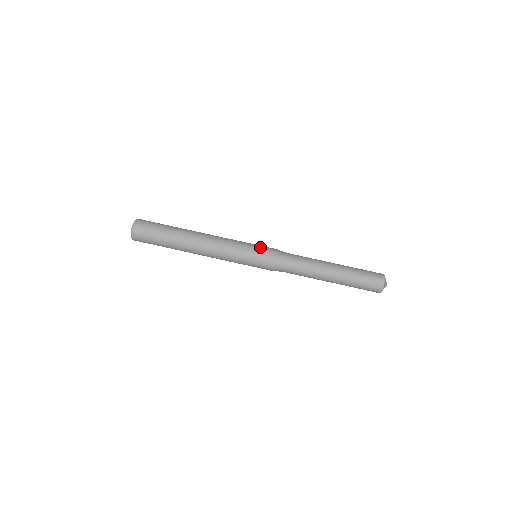
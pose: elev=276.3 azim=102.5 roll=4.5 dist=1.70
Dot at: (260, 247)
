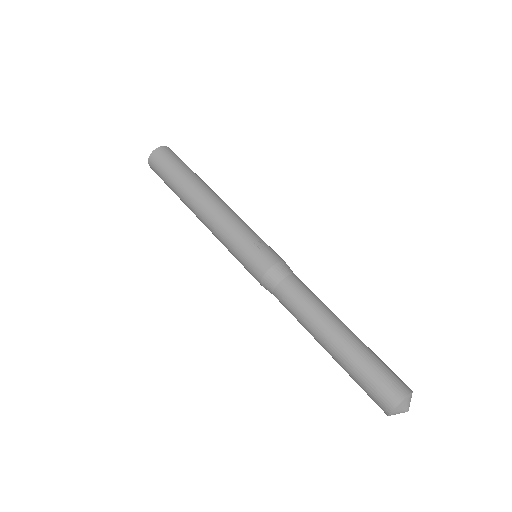
Dot at: (270, 247)
